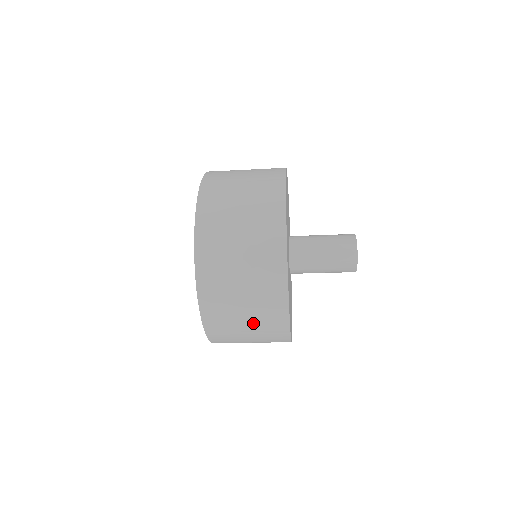
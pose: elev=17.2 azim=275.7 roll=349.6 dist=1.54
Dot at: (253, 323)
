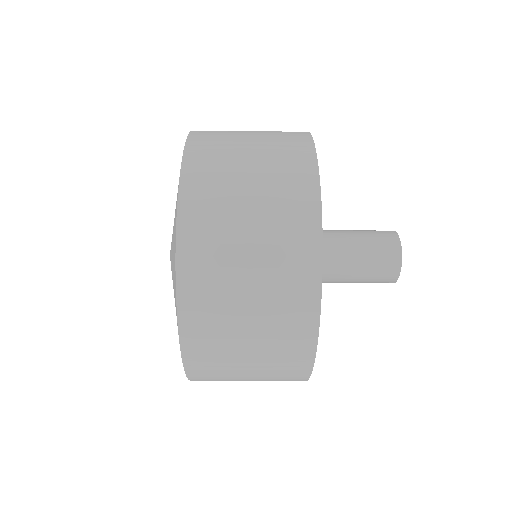
Dot at: (260, 354)
